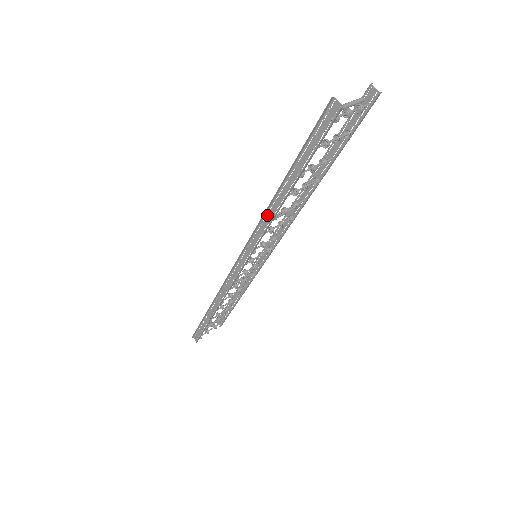
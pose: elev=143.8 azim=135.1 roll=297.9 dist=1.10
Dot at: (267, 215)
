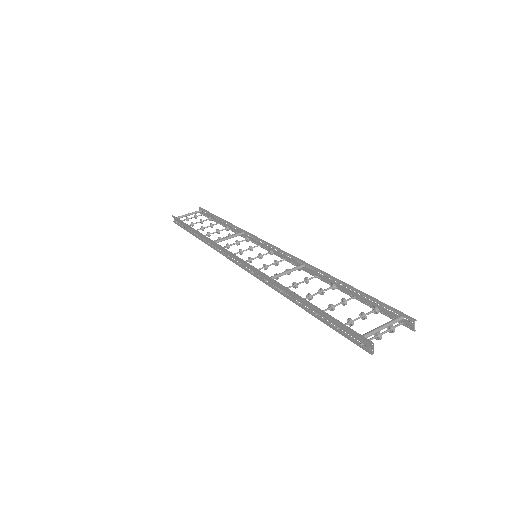
Dot at: (279, 285)
